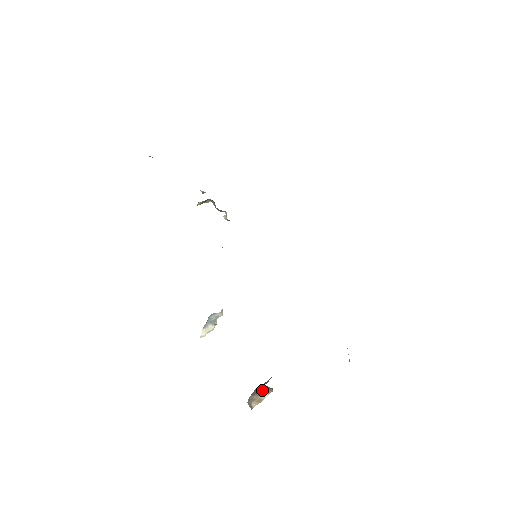
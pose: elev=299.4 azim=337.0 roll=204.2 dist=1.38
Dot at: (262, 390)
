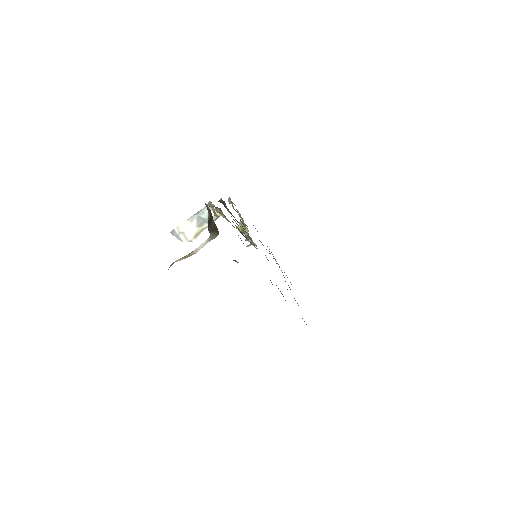
Dot at: (203, 243)
